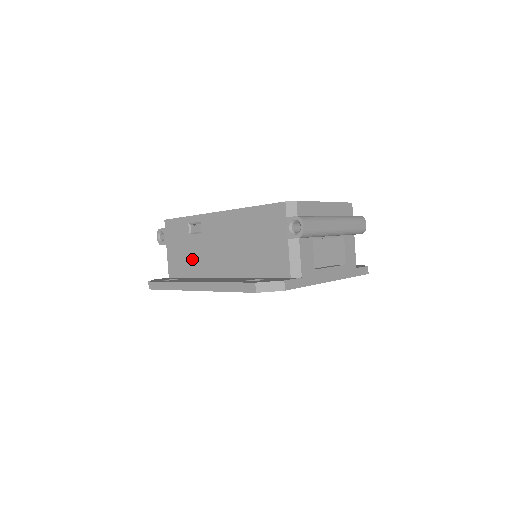
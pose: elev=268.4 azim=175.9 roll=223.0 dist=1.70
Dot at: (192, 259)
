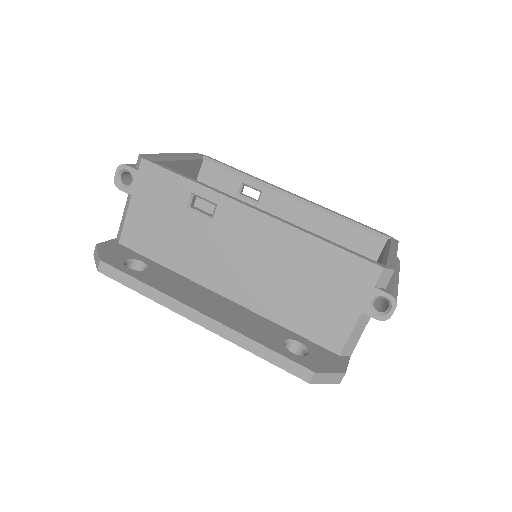
Dot at: (177, 244)
